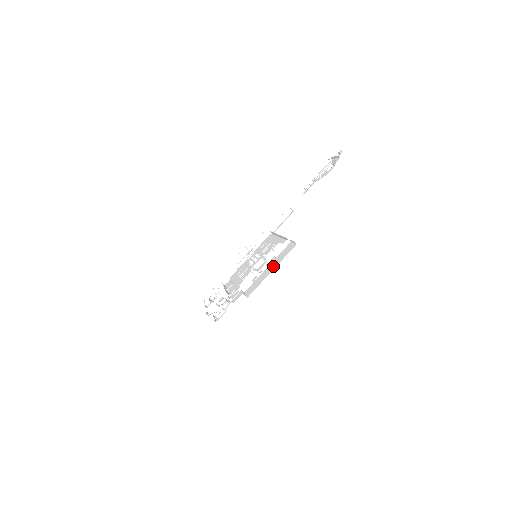
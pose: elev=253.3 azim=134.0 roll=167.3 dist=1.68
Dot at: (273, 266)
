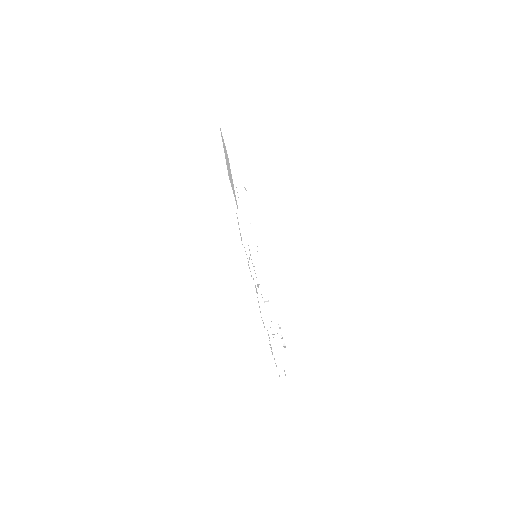
Dot at: occluded
